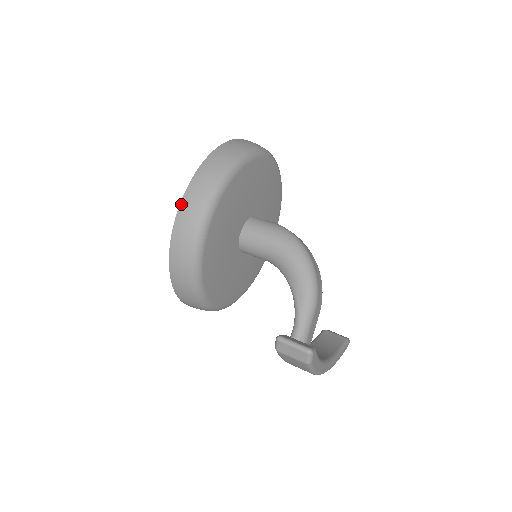
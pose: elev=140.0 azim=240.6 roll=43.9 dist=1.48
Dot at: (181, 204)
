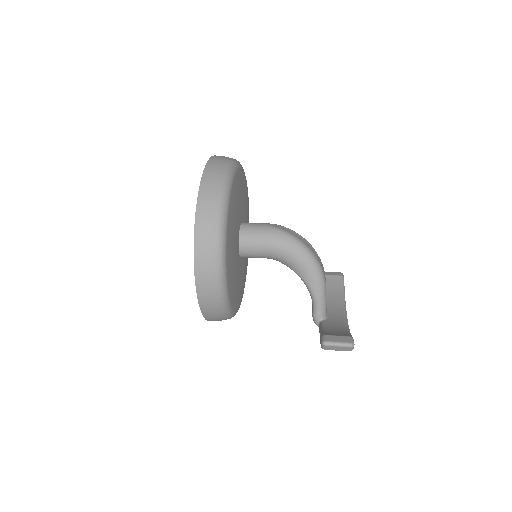
Dot at: (195, 267)
